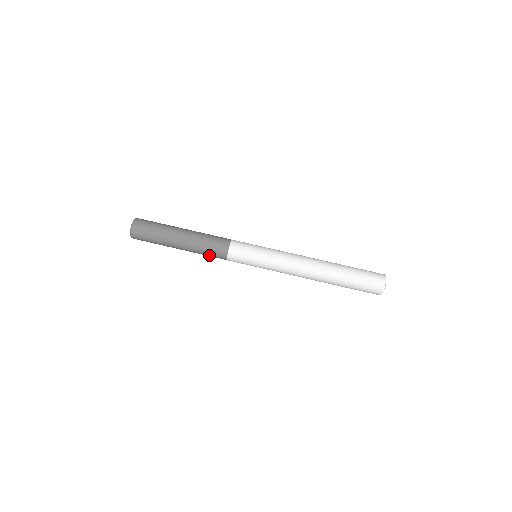
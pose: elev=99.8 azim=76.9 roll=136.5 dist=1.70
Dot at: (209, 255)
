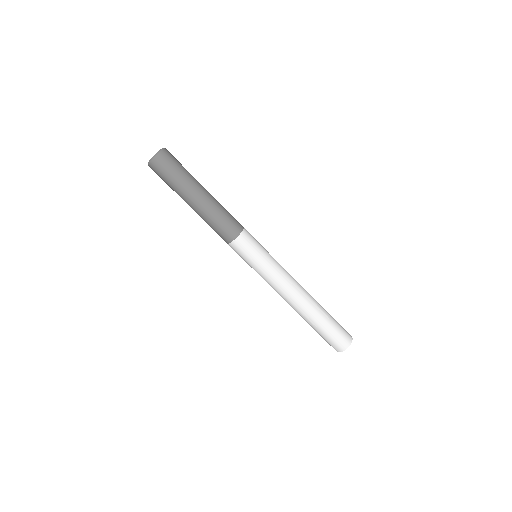
Dot at: (217, 228)
